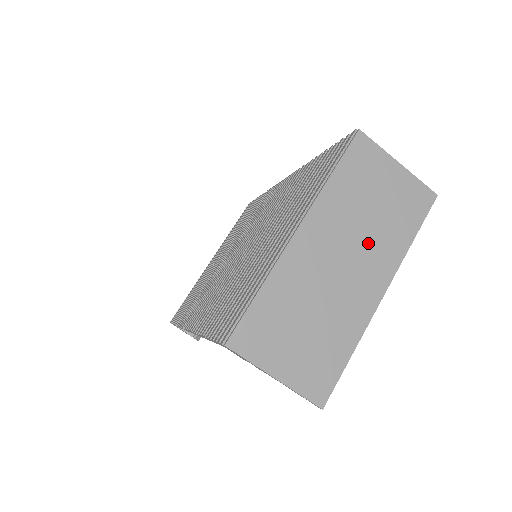
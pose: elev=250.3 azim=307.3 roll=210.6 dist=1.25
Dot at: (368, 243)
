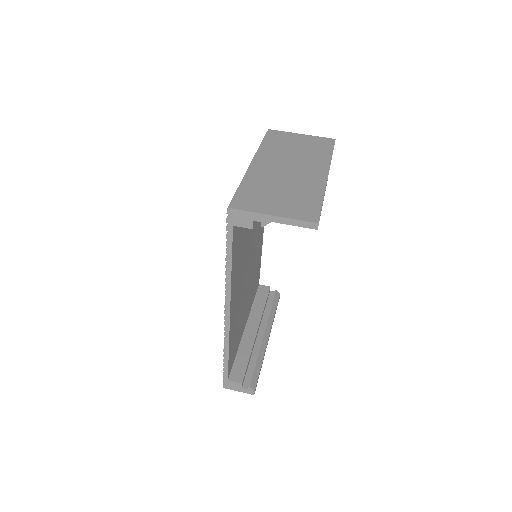
Dot at: (302, 160)
